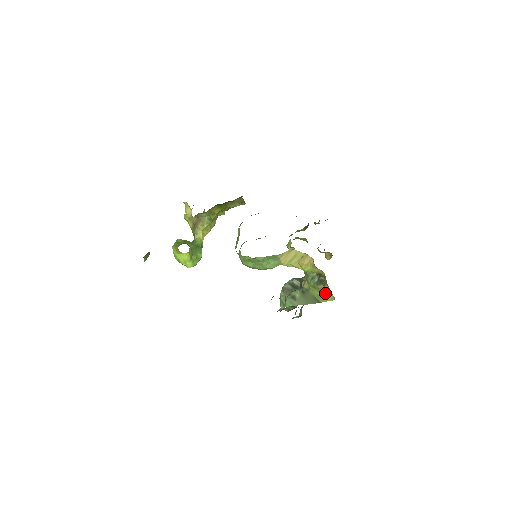
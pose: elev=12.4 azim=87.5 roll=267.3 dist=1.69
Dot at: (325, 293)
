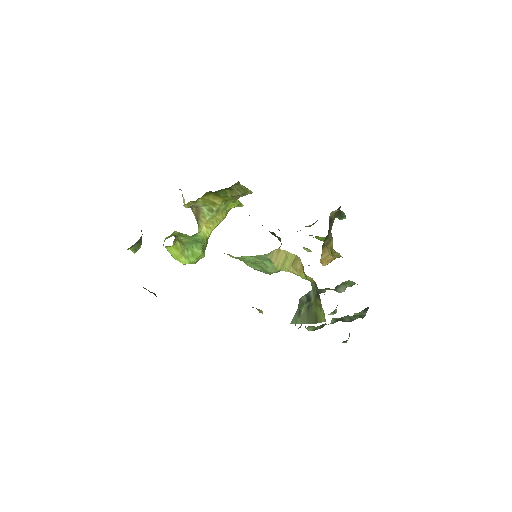
Dot at: (320, 311)
